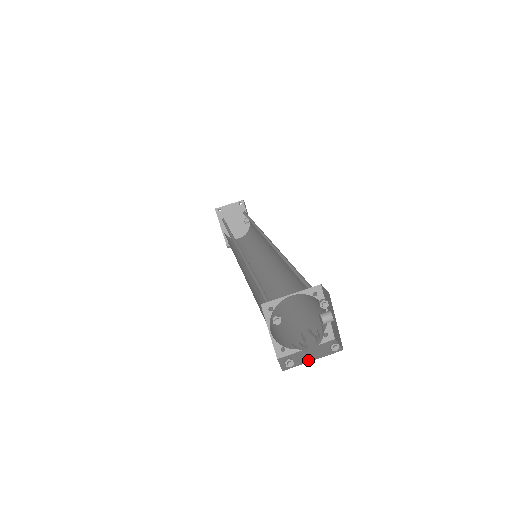
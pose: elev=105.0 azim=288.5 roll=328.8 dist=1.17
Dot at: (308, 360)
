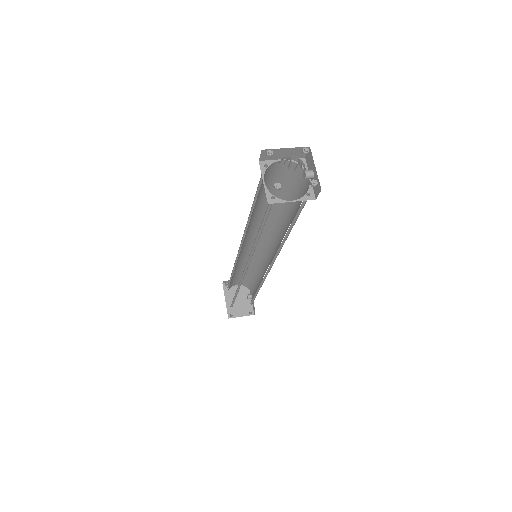
Dot at: occluded
